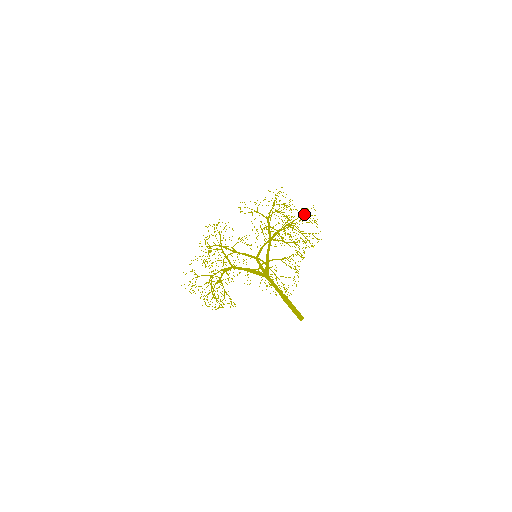
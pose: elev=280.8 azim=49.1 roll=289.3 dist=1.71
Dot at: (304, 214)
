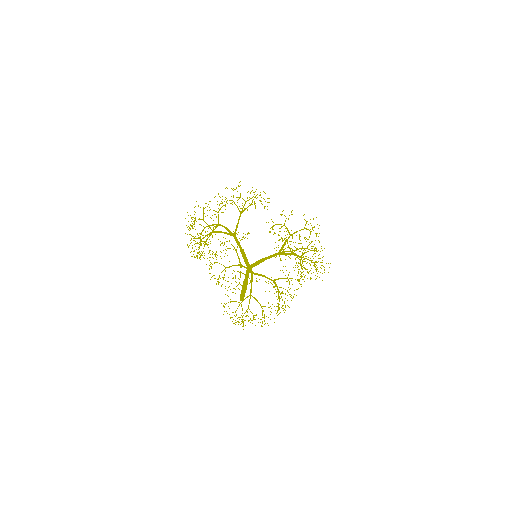
Dot at: (322, 250)
